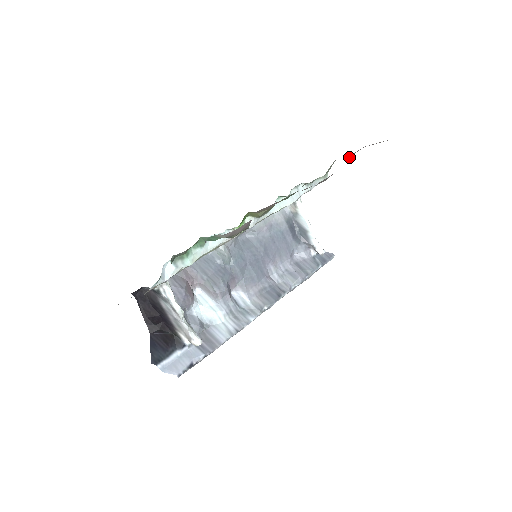
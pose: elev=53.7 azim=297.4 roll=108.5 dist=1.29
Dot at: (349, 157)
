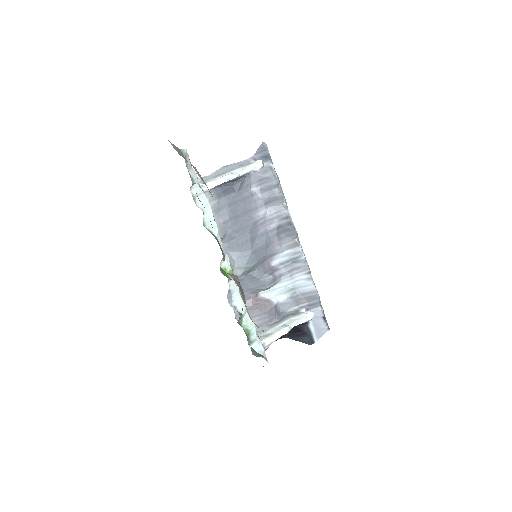
Dot at: occluded
